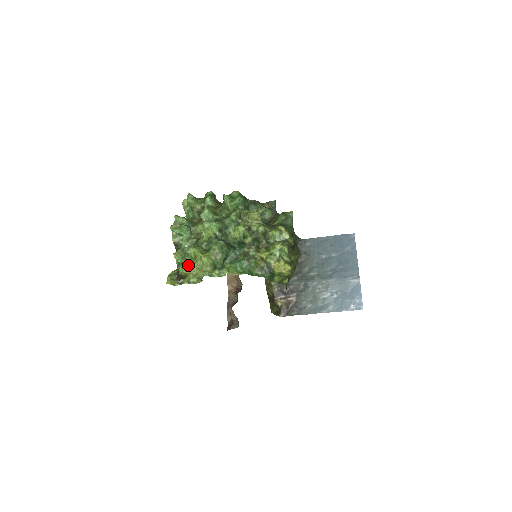
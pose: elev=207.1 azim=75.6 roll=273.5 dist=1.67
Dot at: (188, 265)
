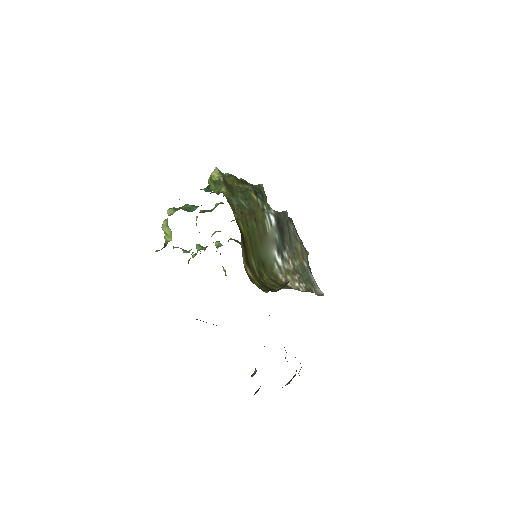
Dot at: occluded
